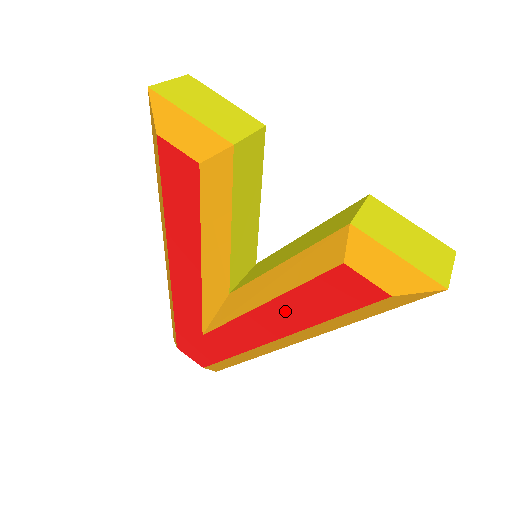
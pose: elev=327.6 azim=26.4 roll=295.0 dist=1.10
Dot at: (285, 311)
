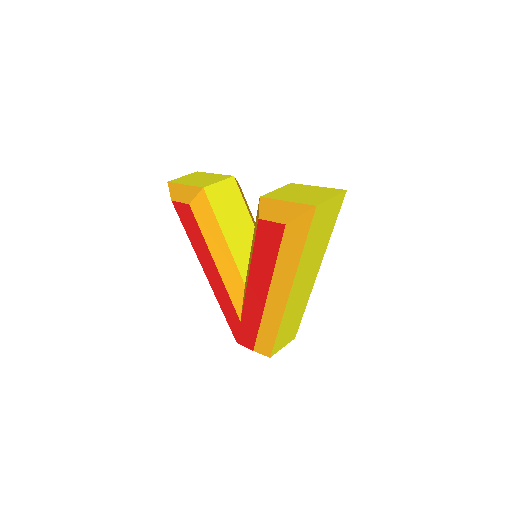
Dot at: (258, 272)
